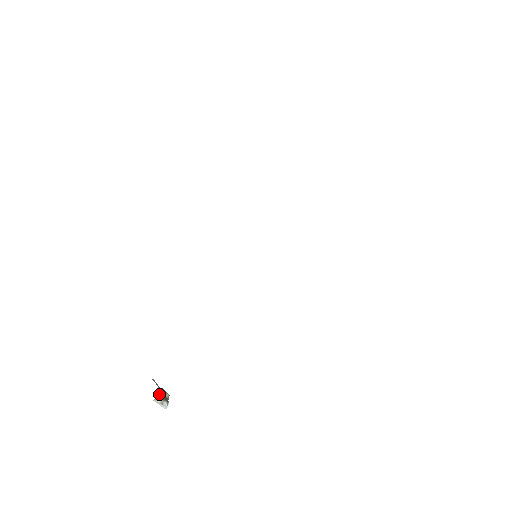
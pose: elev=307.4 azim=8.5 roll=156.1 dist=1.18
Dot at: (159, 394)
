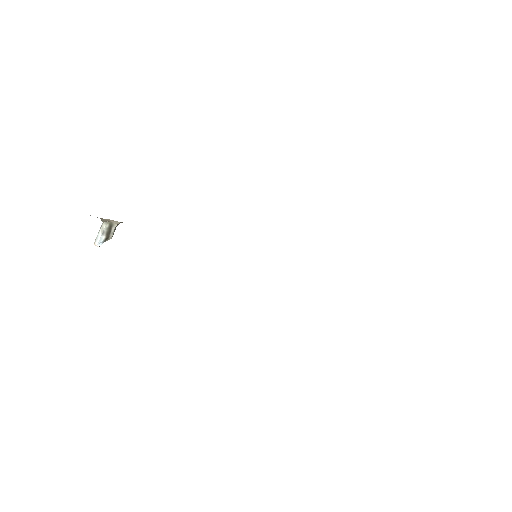
Dot at: (112, 224)
